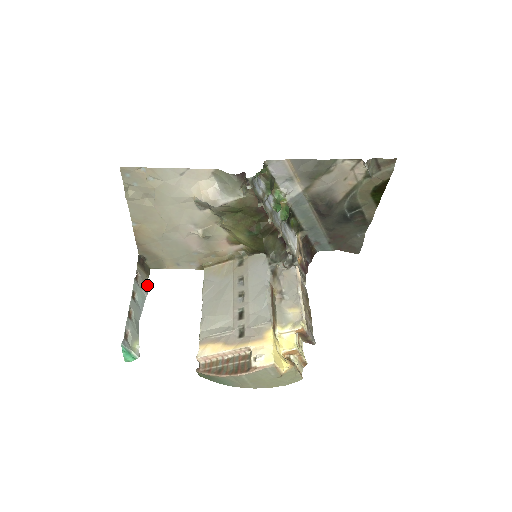
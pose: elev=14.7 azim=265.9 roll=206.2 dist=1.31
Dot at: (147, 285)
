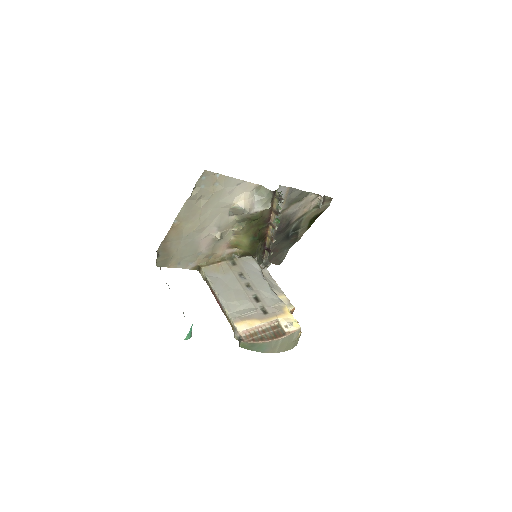
Dot at: occluded
